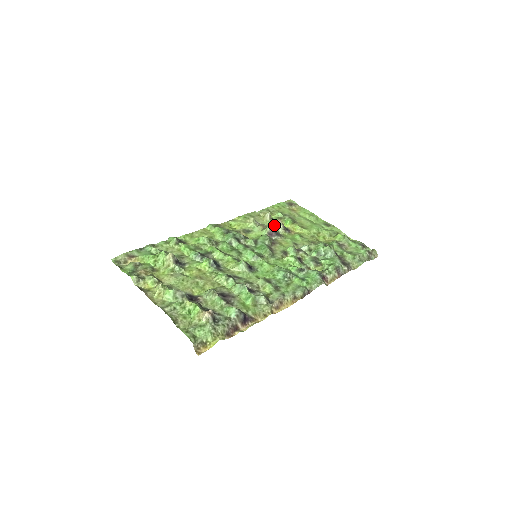
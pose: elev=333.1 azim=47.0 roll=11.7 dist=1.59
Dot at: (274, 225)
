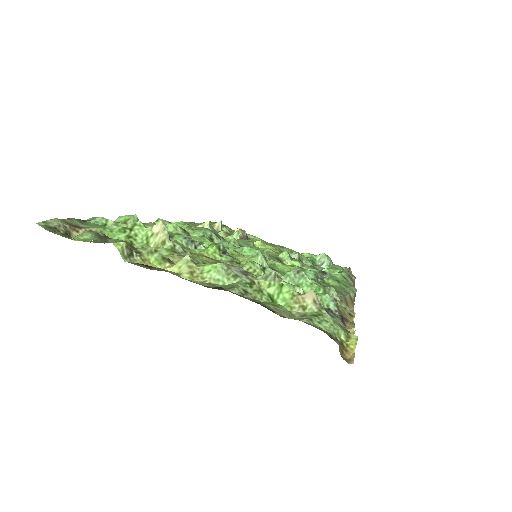
Dot at: occluded
